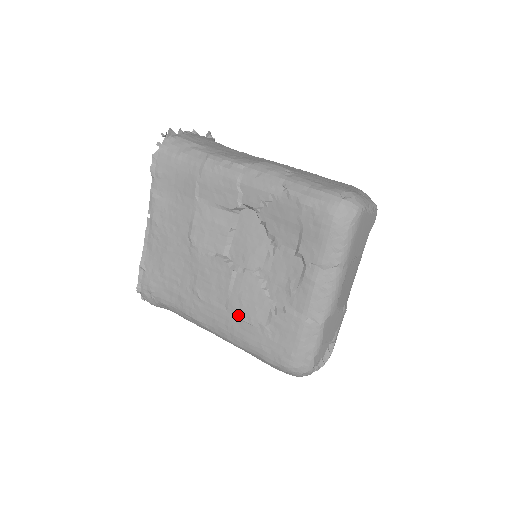
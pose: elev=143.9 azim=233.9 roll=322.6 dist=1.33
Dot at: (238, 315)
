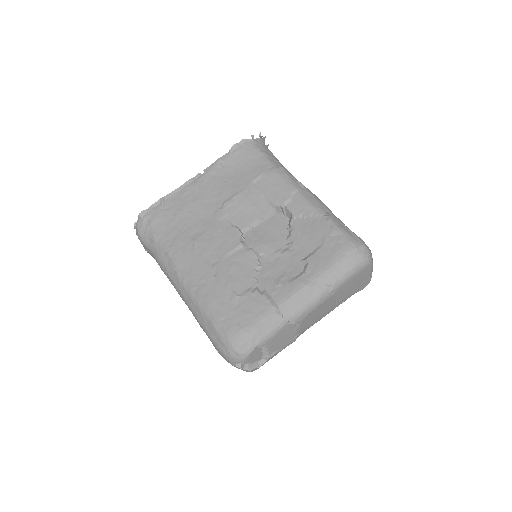
Dot at: (219, 276)
